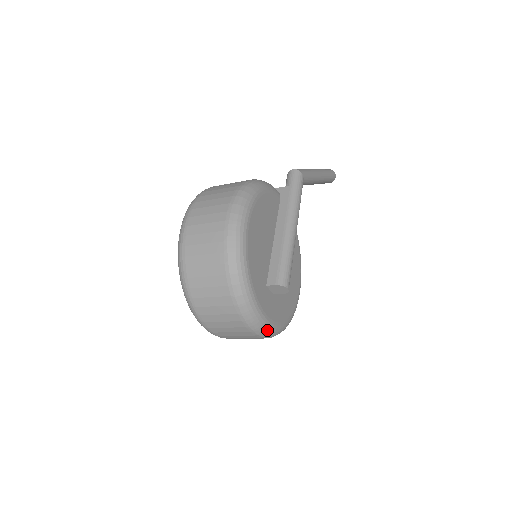
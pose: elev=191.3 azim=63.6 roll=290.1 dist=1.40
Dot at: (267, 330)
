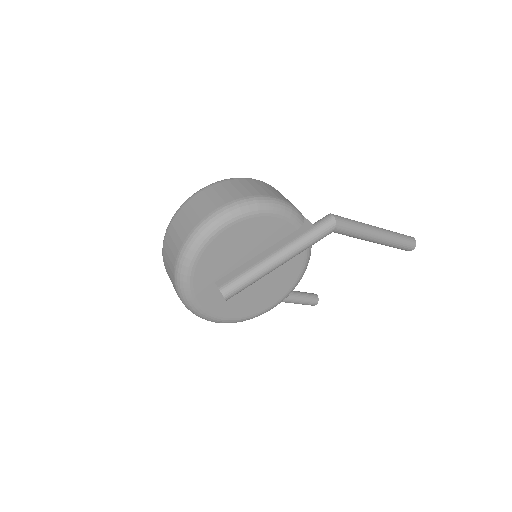
Dot at: (195, 311)
